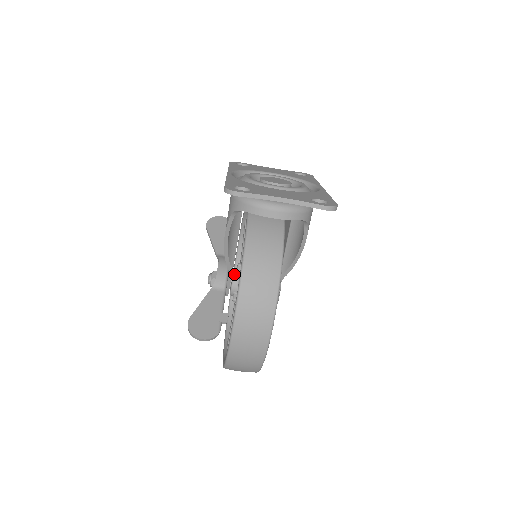
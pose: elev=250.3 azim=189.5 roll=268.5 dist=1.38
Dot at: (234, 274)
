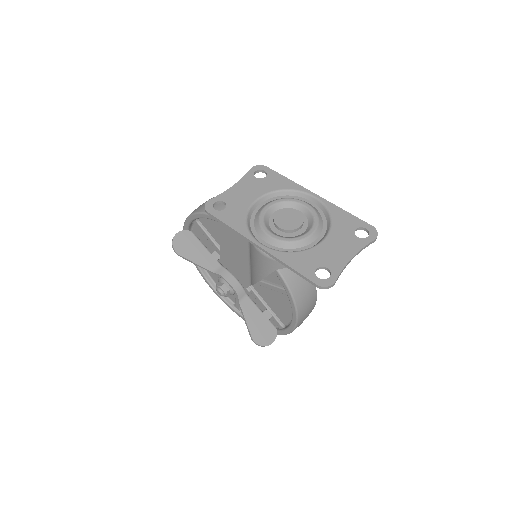
Dot at: occluded
